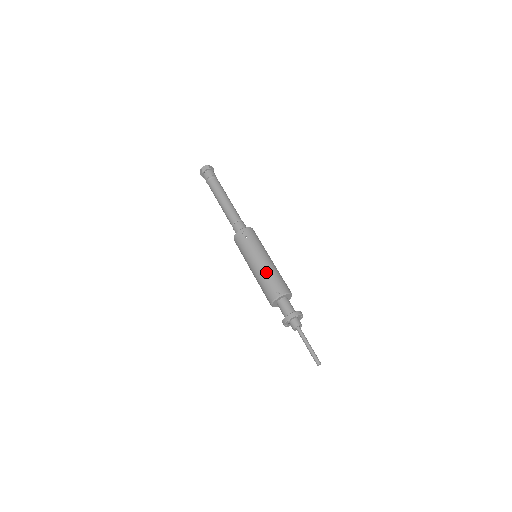
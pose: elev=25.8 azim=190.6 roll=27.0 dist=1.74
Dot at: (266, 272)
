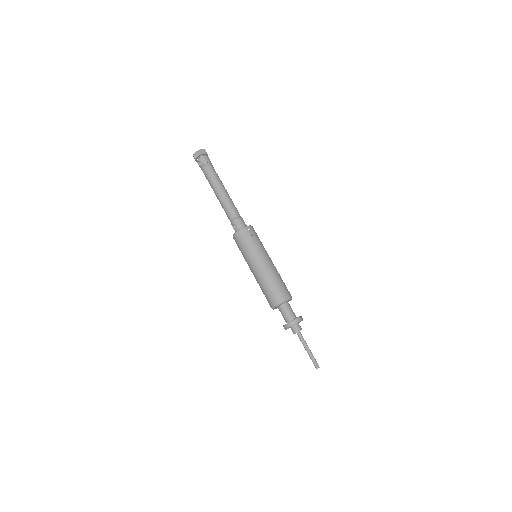
Dot at: (274, 274)
